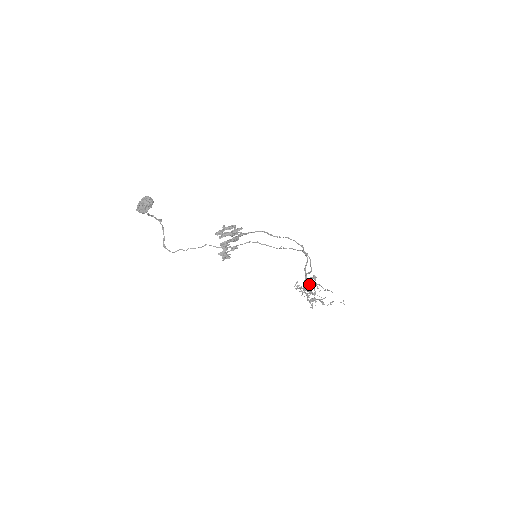
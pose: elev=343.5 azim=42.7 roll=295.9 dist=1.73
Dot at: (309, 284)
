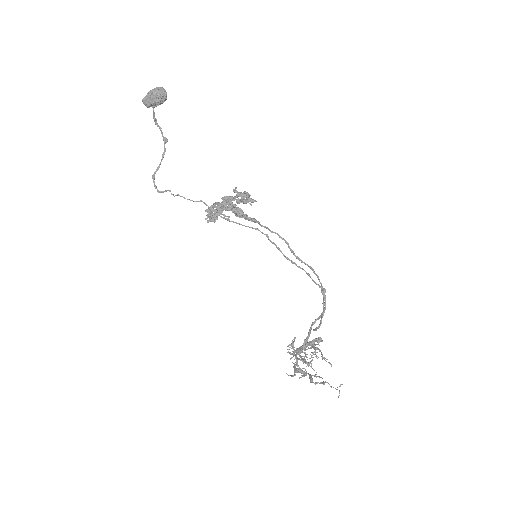
Dot at: (307, 345)
